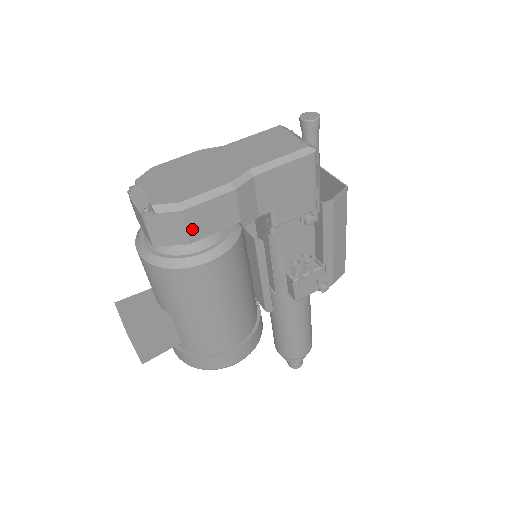
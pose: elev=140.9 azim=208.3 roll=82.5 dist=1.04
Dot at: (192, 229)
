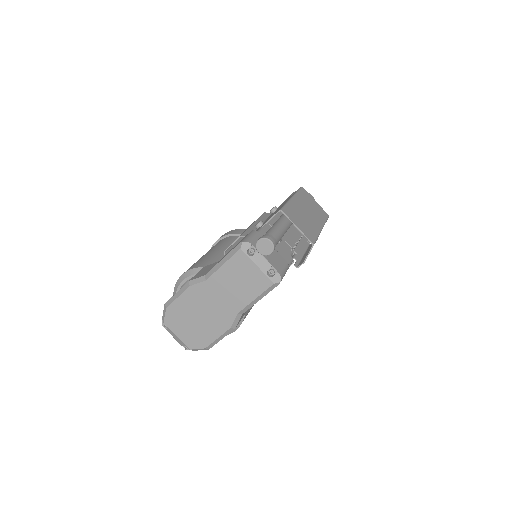
Dot at: occluded
